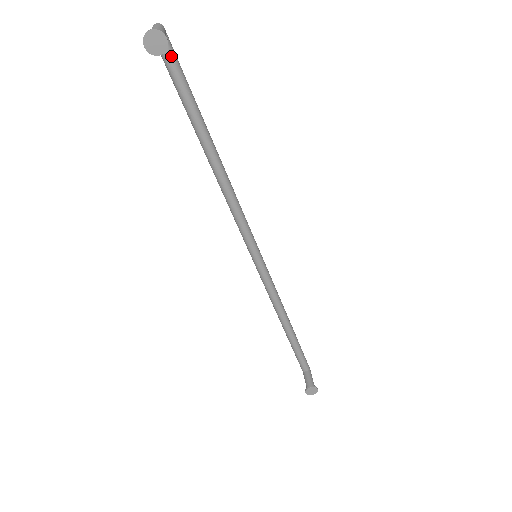
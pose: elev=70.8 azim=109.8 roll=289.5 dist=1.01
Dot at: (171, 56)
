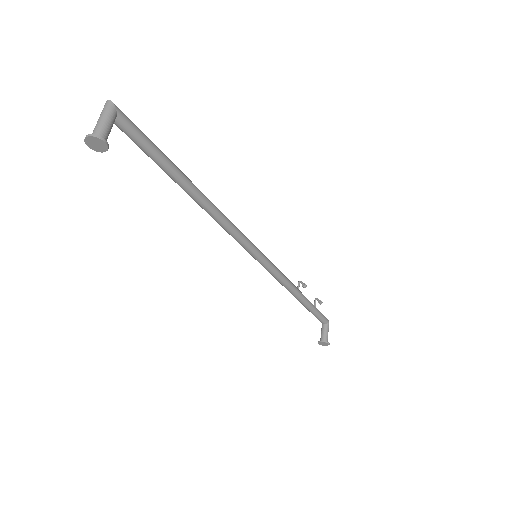
Dot at: (127, 130)
